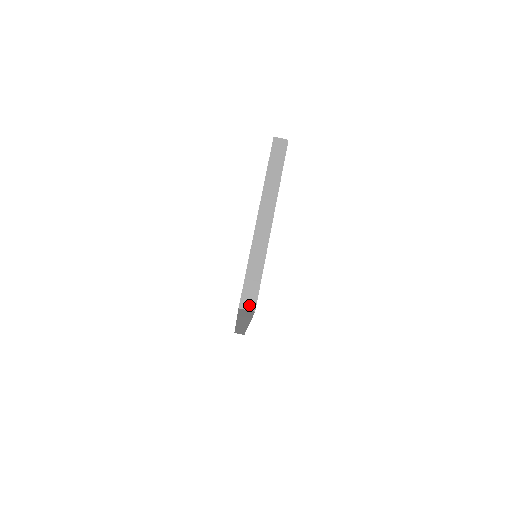
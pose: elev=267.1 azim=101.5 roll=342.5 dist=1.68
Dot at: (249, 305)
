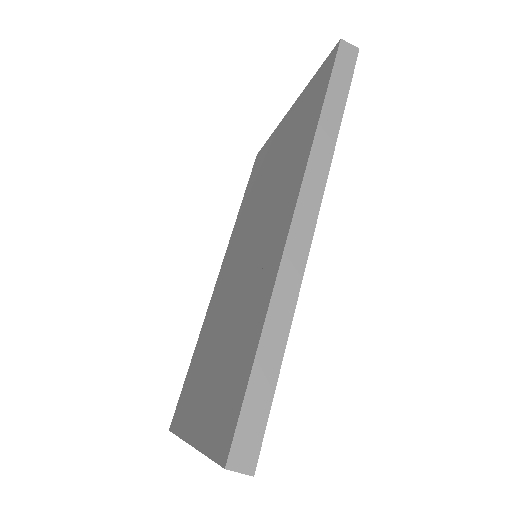
Dot at: occluded
